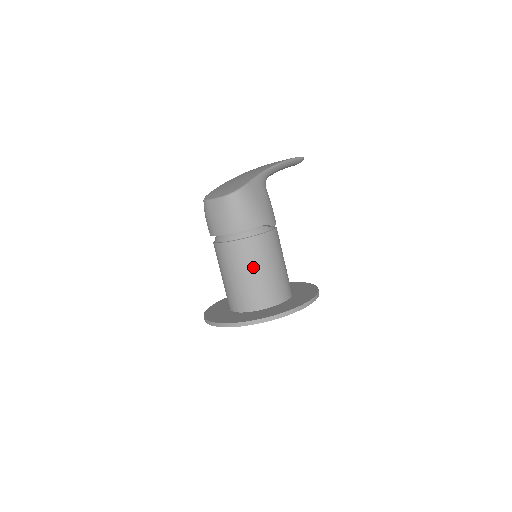
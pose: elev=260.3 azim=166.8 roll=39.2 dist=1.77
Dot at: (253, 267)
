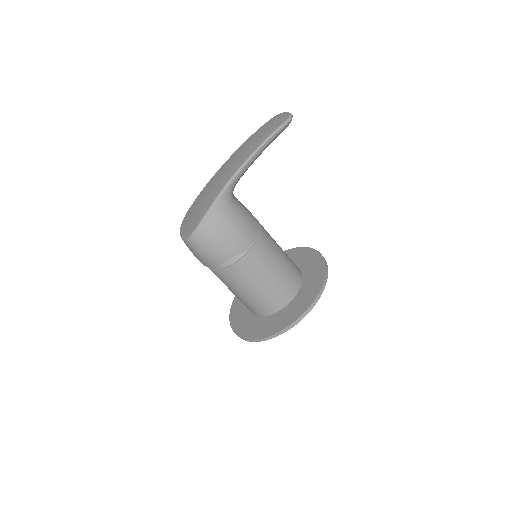
Dot at: (239, 290)
